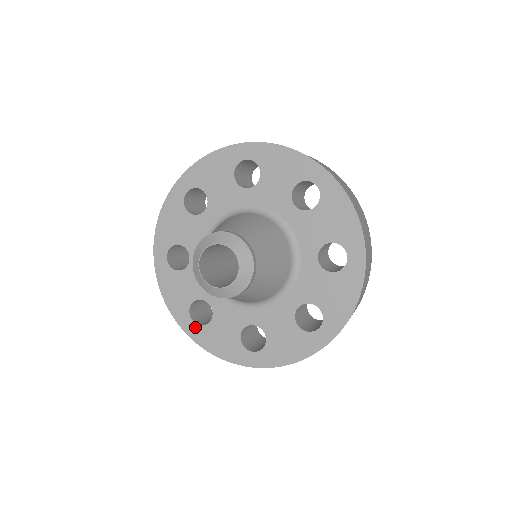
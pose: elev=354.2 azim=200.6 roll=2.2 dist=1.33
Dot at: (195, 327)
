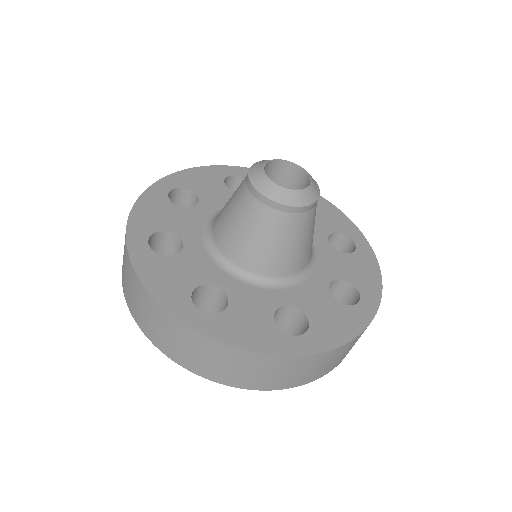
Dot at: (306, 338)
